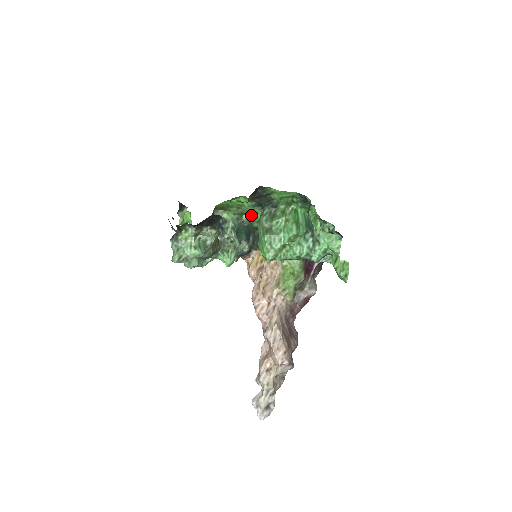
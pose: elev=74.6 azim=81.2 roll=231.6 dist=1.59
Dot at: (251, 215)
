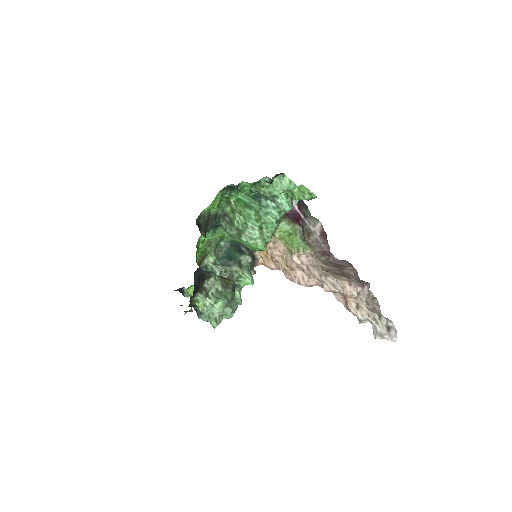
Dot at: (223, 238)
